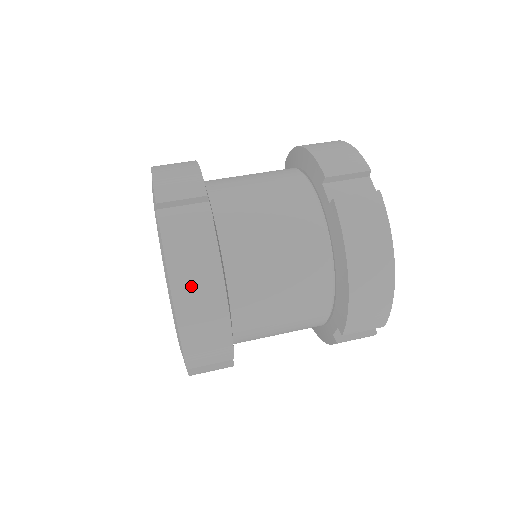
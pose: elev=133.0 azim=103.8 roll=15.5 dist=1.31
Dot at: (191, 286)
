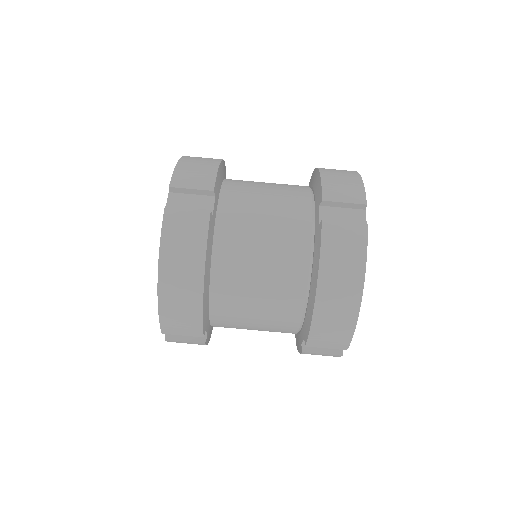
Dot at: occluded
